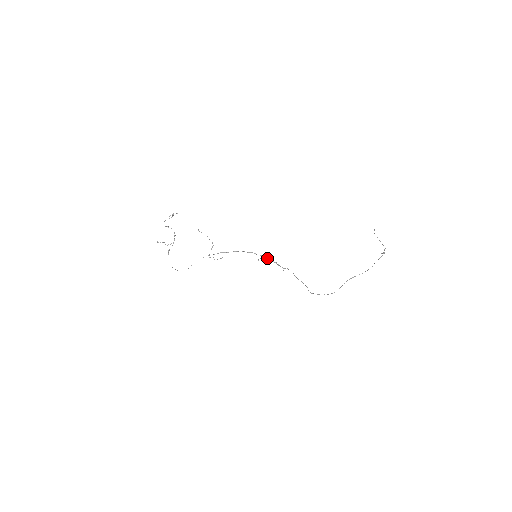
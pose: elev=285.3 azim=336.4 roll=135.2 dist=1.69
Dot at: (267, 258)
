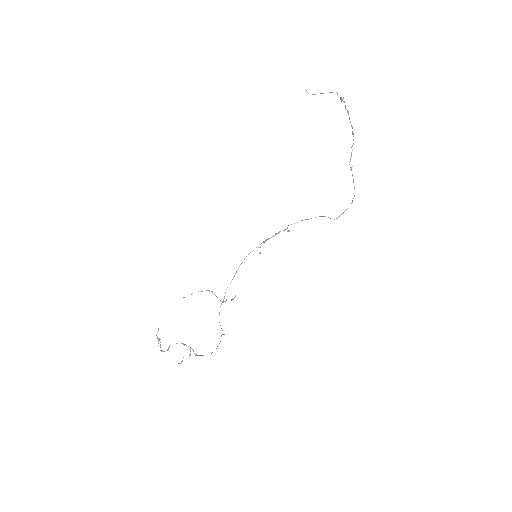
Dot at: (264, 242)
